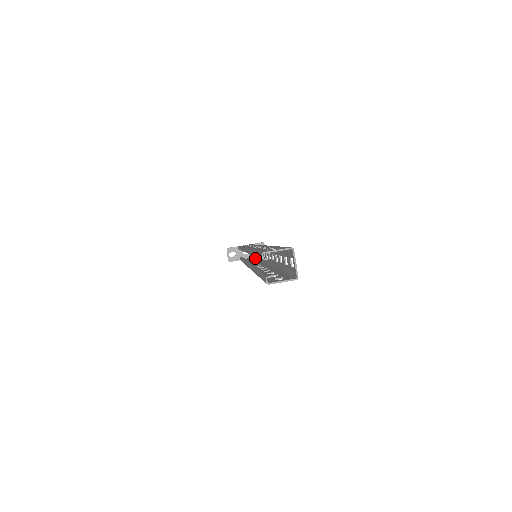
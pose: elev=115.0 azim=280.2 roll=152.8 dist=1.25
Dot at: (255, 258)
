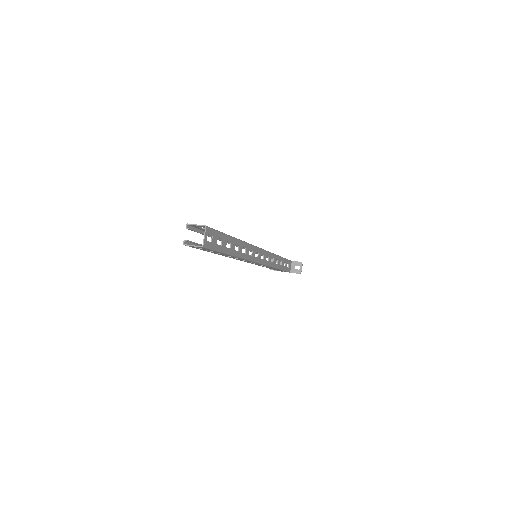
Dot at: (283, 270)
